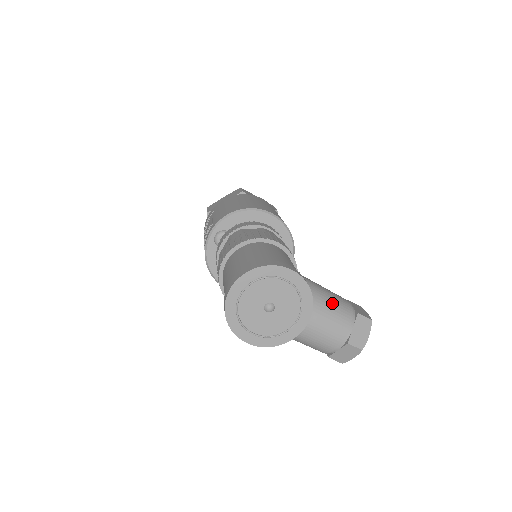
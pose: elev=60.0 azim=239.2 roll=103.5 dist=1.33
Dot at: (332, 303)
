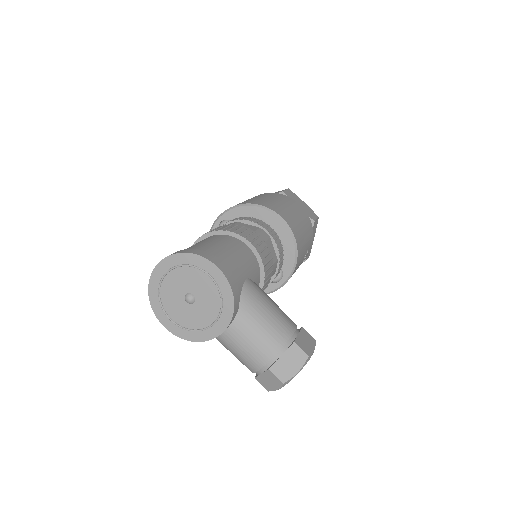
Dot at: (266, 320)
